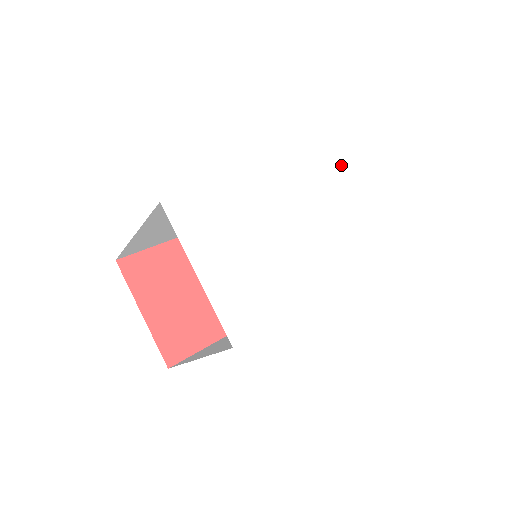
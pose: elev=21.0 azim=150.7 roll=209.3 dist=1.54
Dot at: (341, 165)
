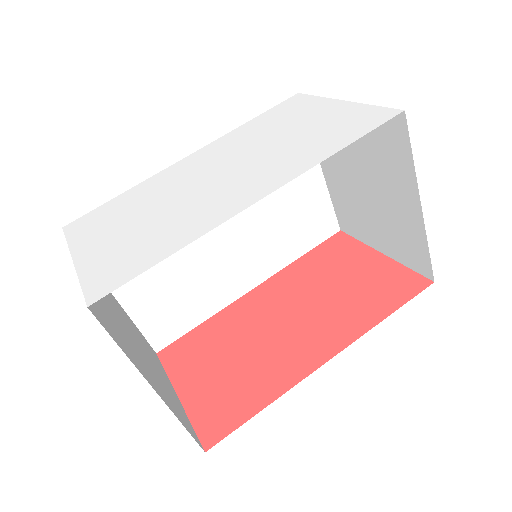
Dot at: (297, 103)
